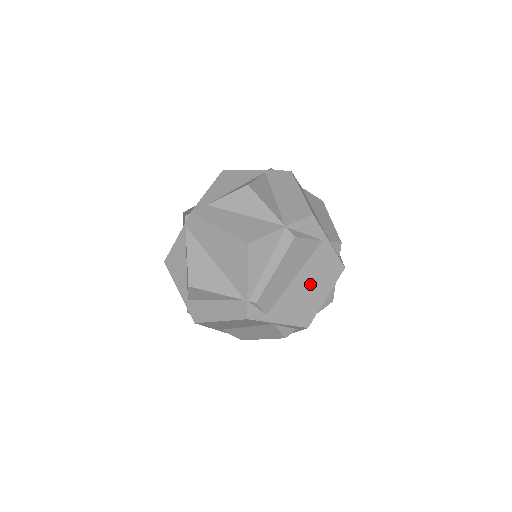
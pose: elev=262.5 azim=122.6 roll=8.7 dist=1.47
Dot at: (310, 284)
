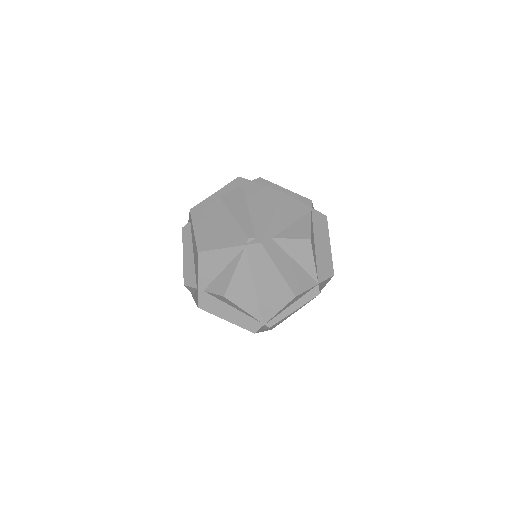
Dot at: occluded
